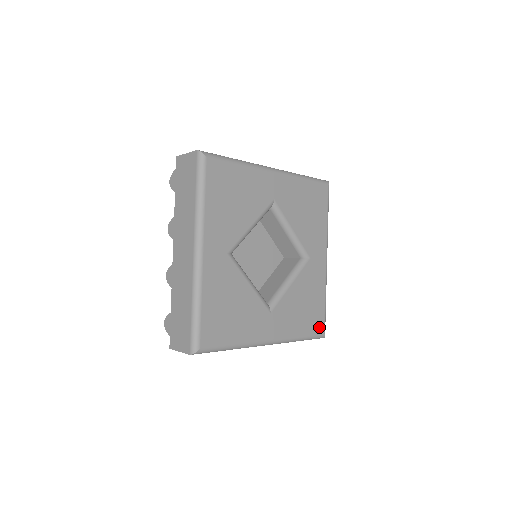
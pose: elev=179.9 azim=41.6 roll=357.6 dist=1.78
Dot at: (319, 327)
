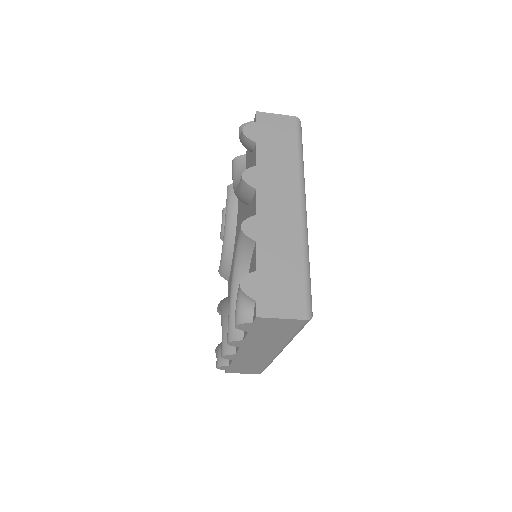
Dot at: occluded
